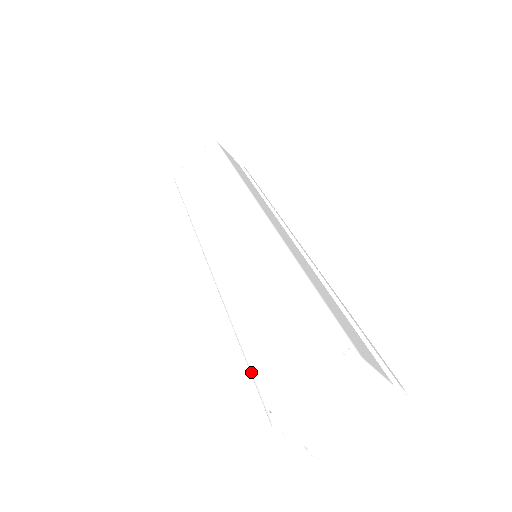
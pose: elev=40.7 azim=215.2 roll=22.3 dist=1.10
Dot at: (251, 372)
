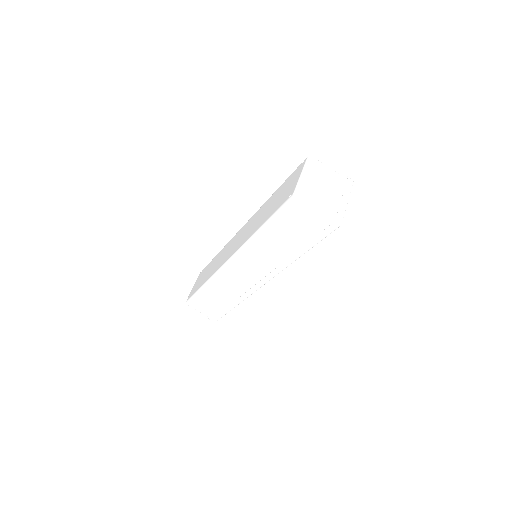
Dot at: (274, 213)
